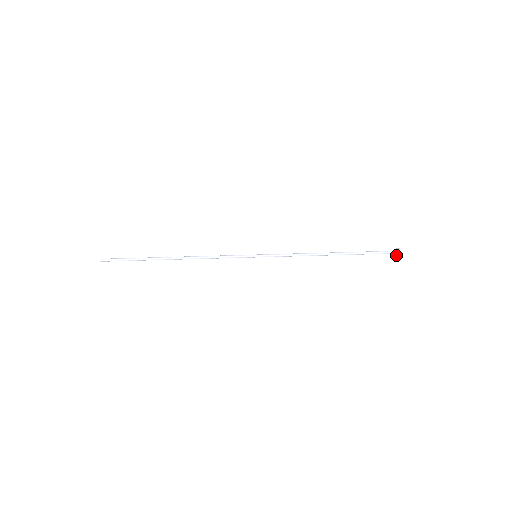
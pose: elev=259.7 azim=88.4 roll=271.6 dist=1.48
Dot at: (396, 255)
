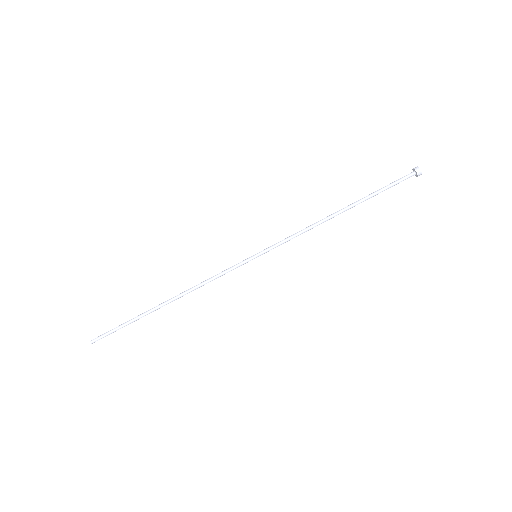
Dot at: occluded
